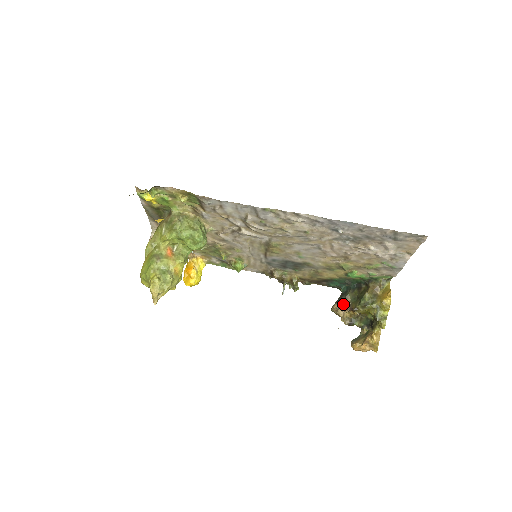
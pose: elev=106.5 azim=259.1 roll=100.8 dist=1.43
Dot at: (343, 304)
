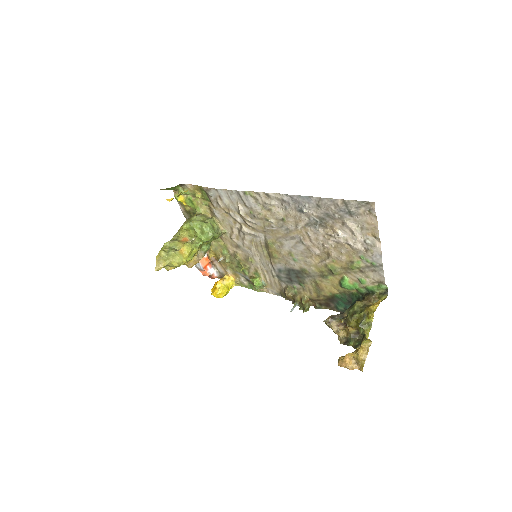
Dot at: (338, 318)
